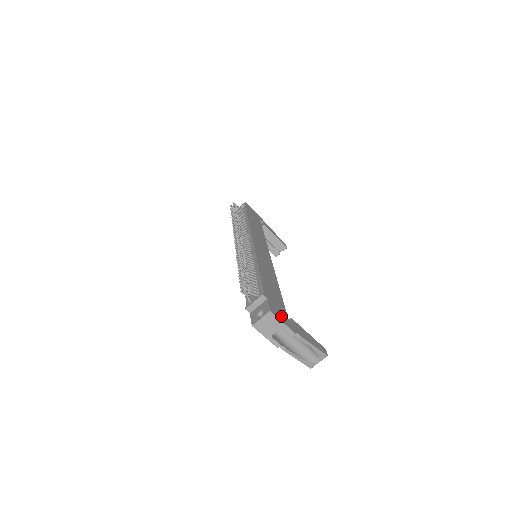
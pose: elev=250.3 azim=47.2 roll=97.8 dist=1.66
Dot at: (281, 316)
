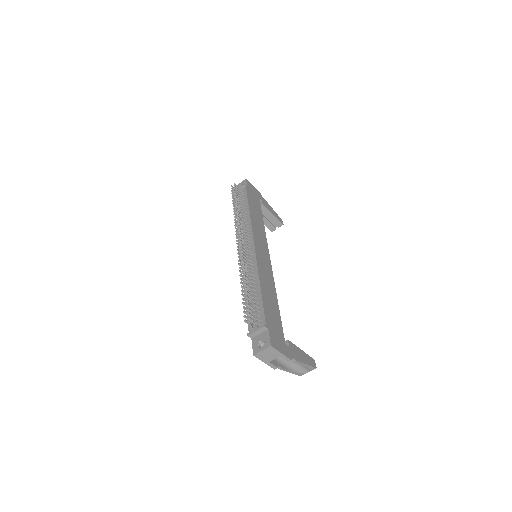
Dot at: (280, 345)
